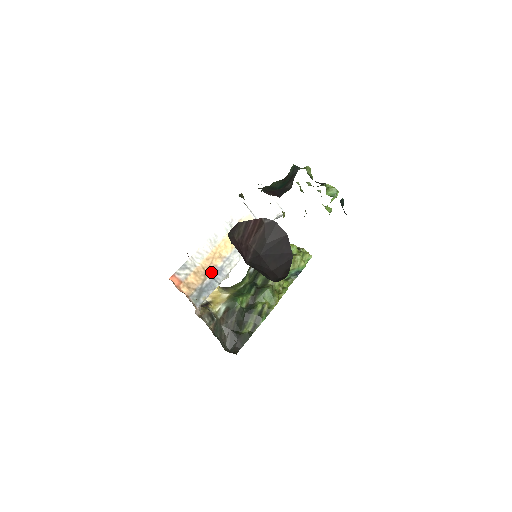
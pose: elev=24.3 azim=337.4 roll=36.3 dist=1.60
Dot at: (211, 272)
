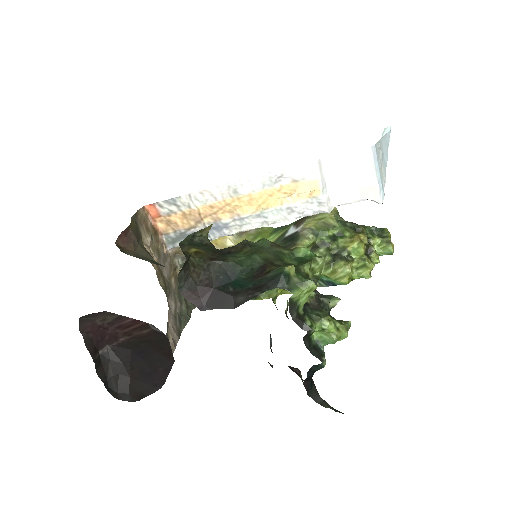
Dot at: (208, 223)
